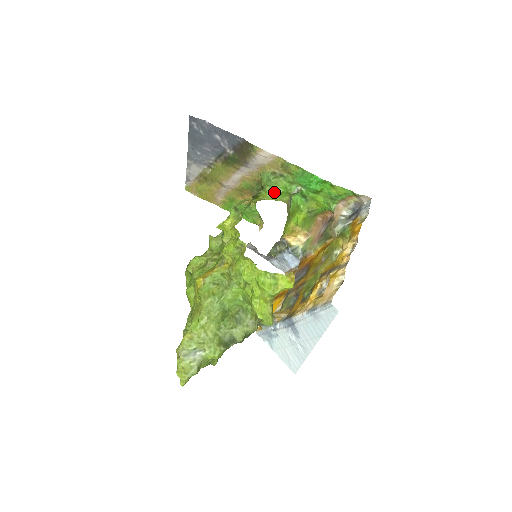
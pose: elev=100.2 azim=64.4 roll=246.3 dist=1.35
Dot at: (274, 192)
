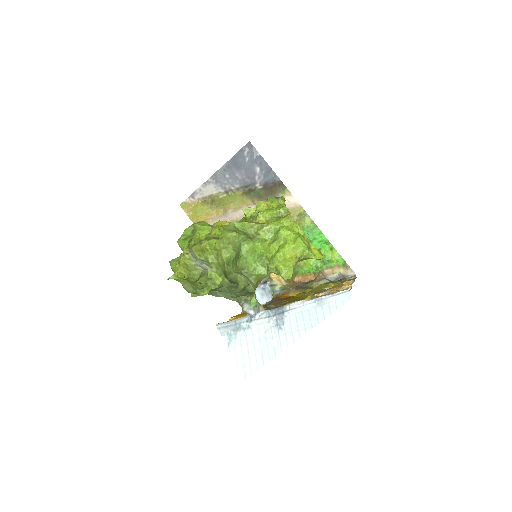
Dot at: occluded
